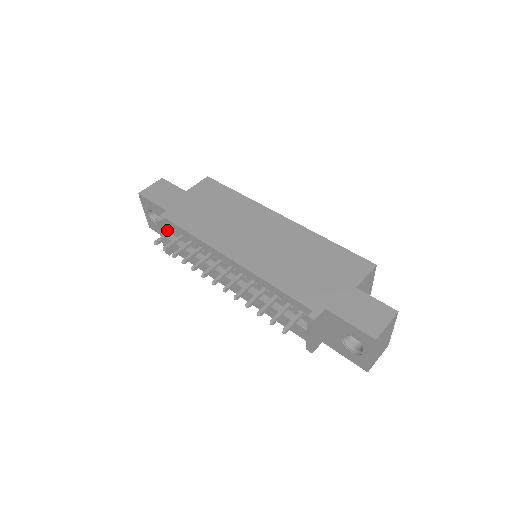
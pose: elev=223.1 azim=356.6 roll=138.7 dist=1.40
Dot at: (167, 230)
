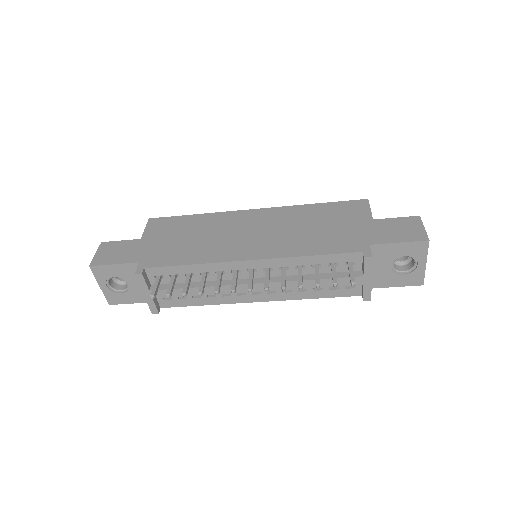
Dot at: (149, 283)
